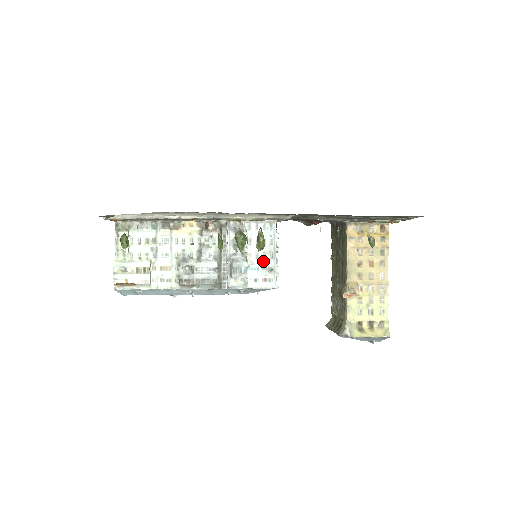
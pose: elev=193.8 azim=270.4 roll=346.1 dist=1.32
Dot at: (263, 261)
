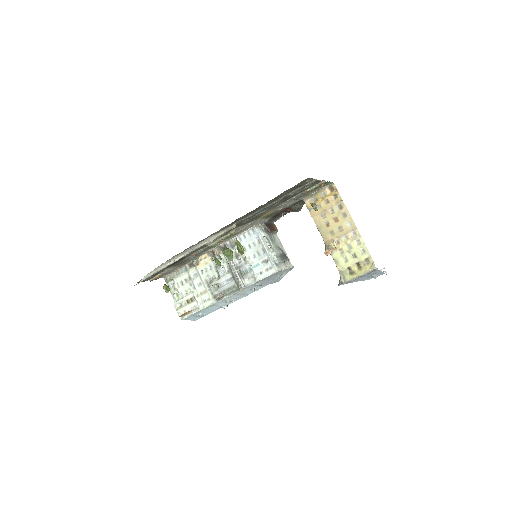
Dot at: (259, 258)
